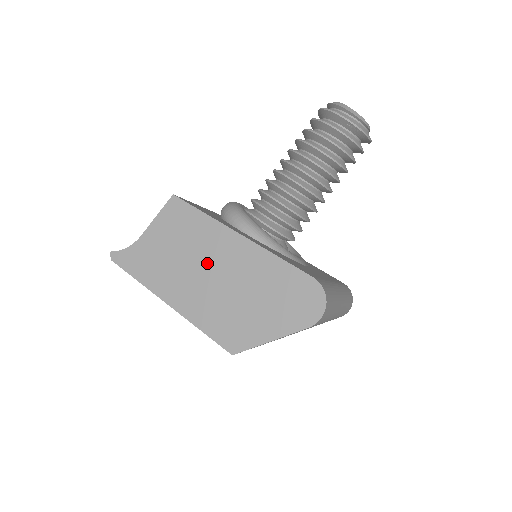
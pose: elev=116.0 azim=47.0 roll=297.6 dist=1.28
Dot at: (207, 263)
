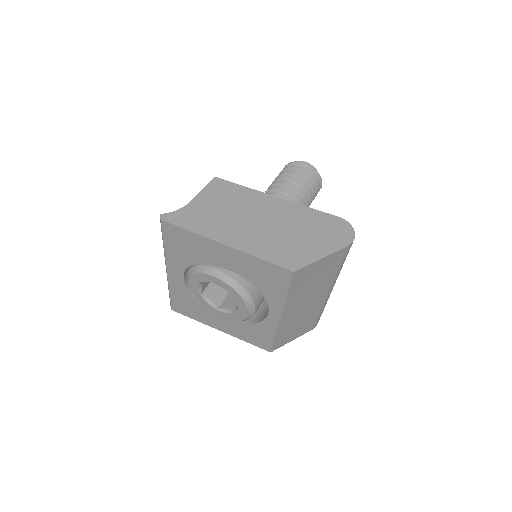
Dot at: (255, 215)
